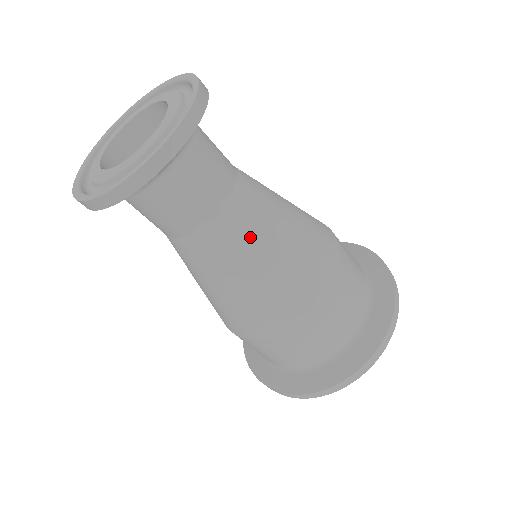
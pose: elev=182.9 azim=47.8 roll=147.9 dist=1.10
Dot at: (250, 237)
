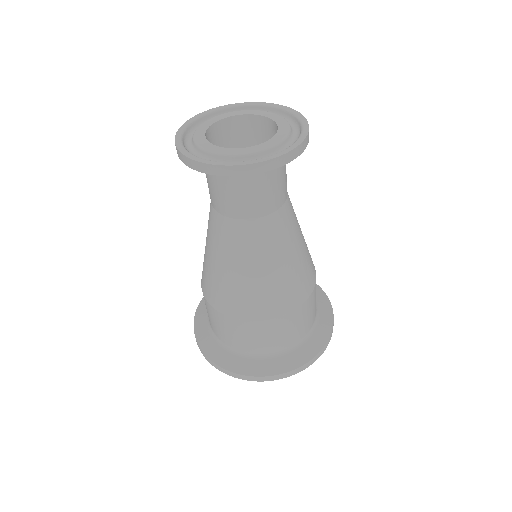
Dot at: (255, 249)
